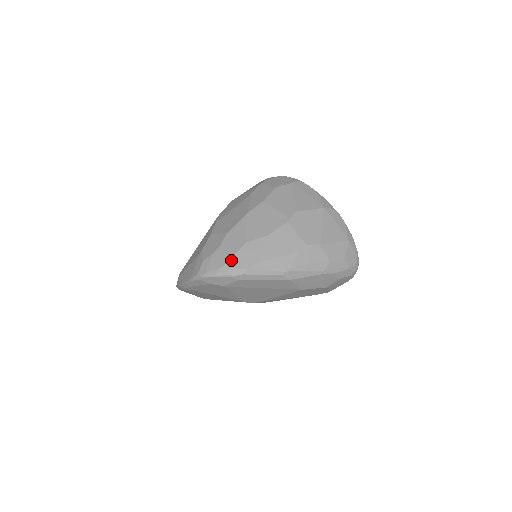
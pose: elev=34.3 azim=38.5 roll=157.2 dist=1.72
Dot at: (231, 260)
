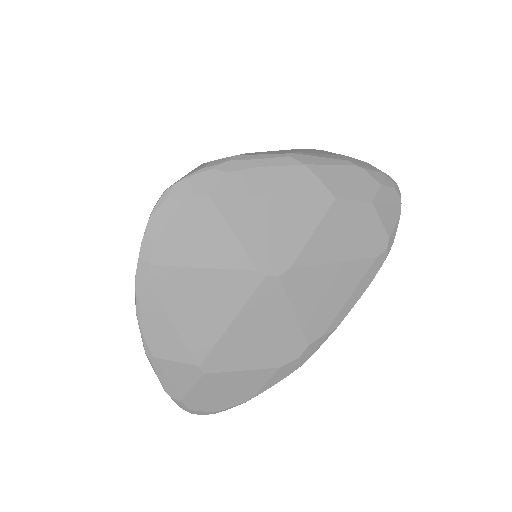
Dot at: (205, 163)
